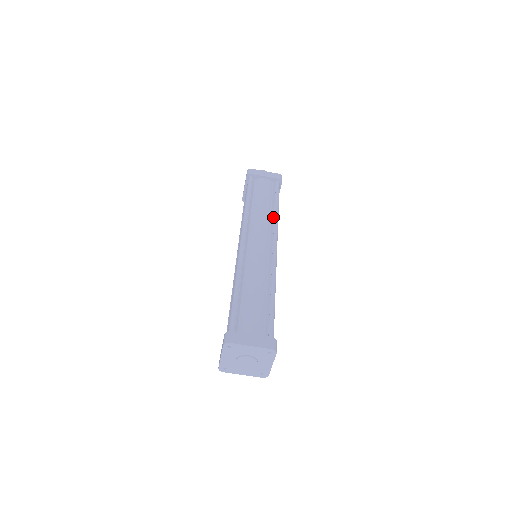
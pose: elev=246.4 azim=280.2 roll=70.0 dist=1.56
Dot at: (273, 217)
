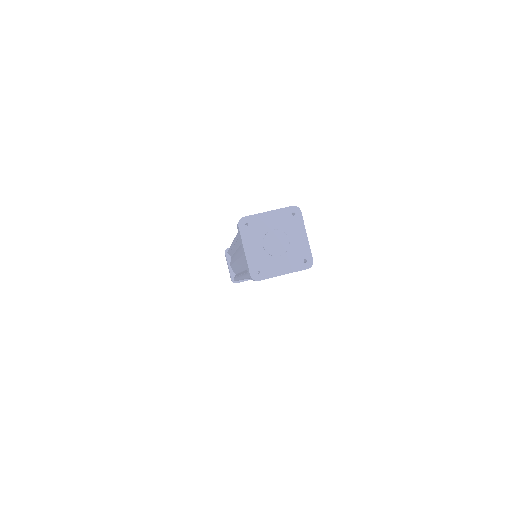
Dot at: occluded
